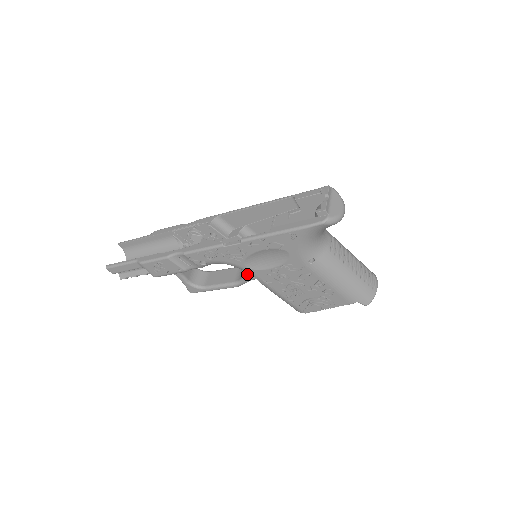
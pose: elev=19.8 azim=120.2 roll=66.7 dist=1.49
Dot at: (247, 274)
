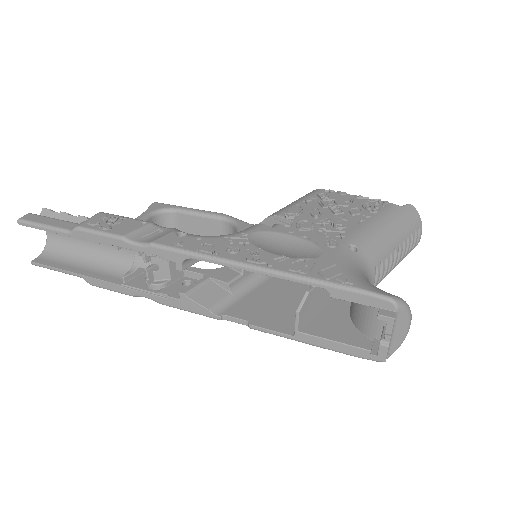
Dot at: occluded
